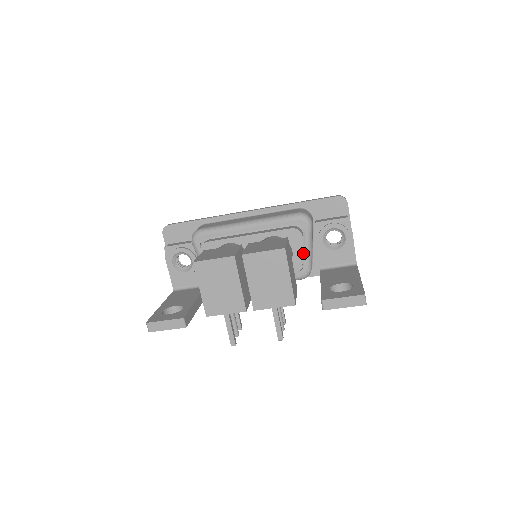
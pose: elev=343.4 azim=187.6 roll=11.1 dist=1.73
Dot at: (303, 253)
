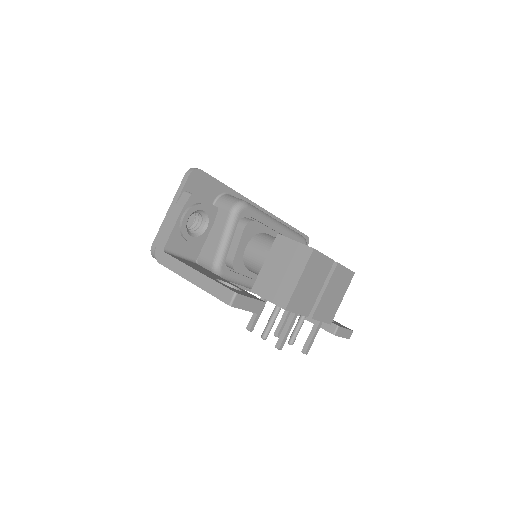
Dot at: occluded
